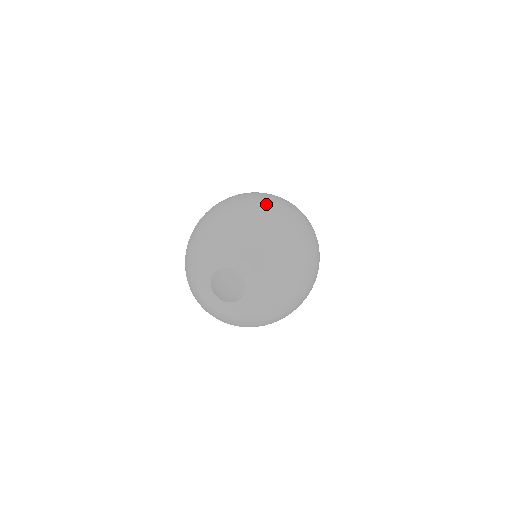
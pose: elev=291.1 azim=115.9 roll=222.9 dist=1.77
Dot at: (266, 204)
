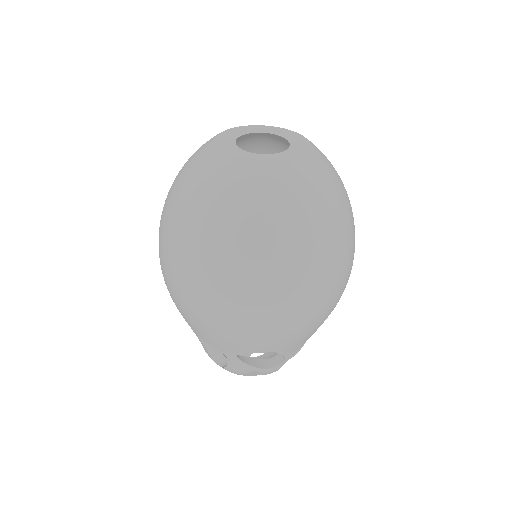
Dot at: occluded
